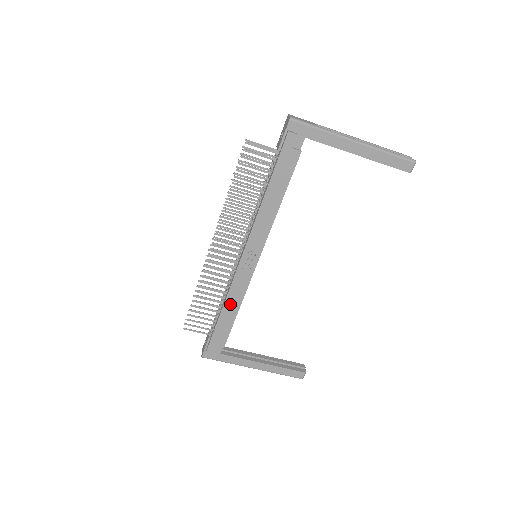
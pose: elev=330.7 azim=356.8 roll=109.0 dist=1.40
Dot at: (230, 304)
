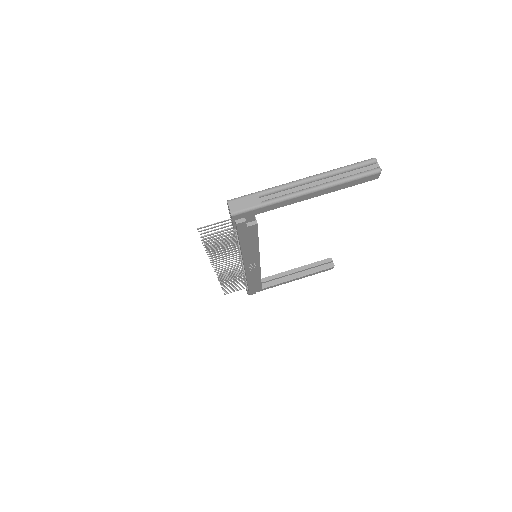
Dot at: (252, 281)
